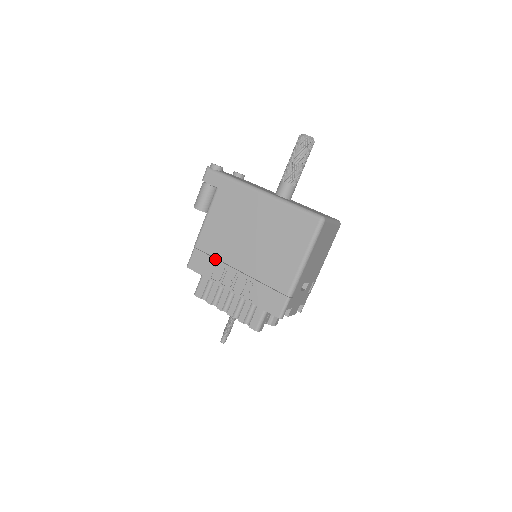
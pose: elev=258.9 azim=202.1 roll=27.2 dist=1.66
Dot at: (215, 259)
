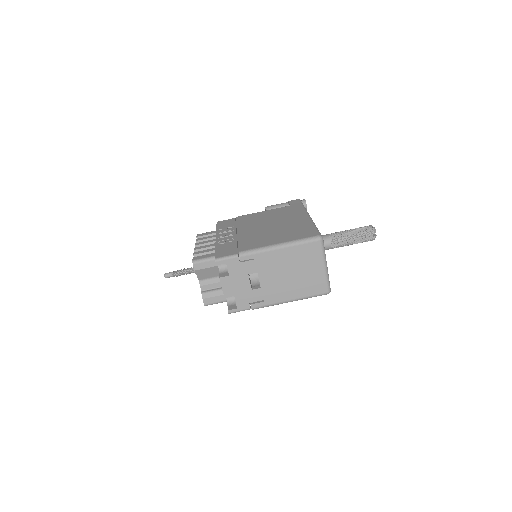
Dot at: (235, 225)
